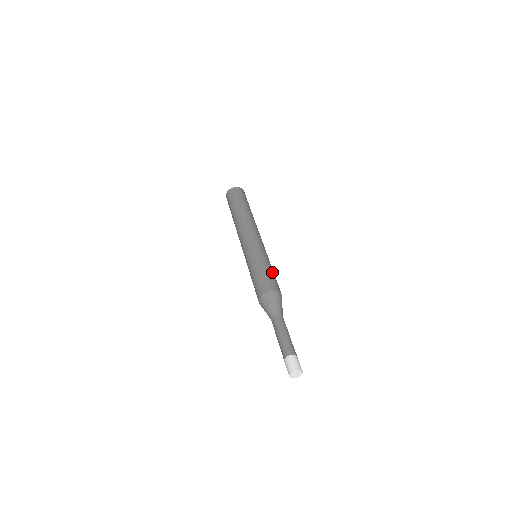
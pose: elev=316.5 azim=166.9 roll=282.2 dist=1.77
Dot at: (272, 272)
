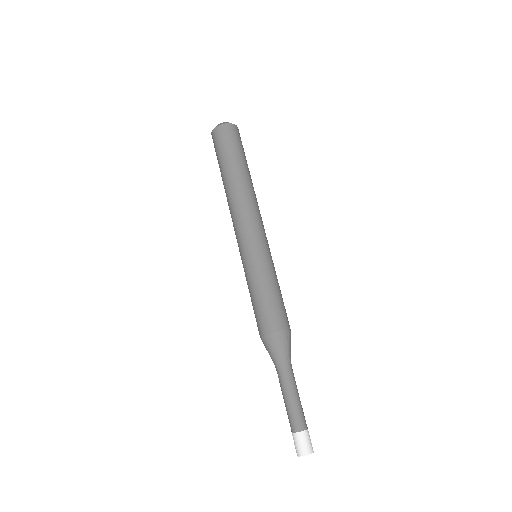
Dot at: occluded
